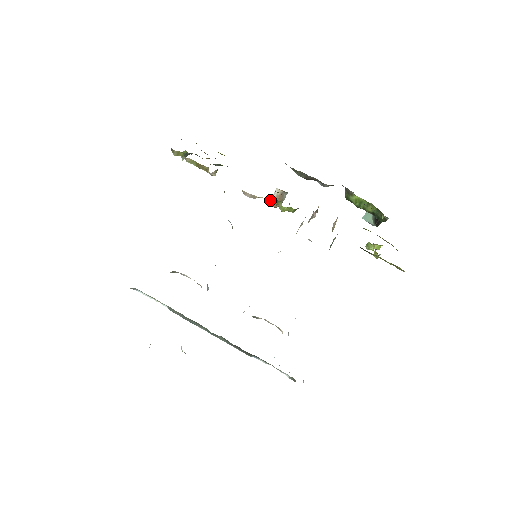
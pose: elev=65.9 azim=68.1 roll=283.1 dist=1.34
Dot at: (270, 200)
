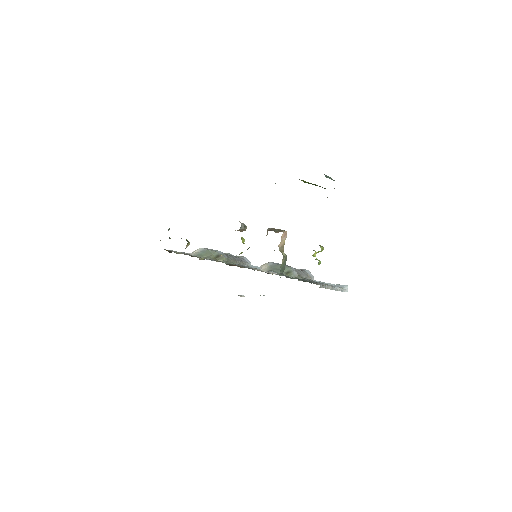
Dot at: occluded
